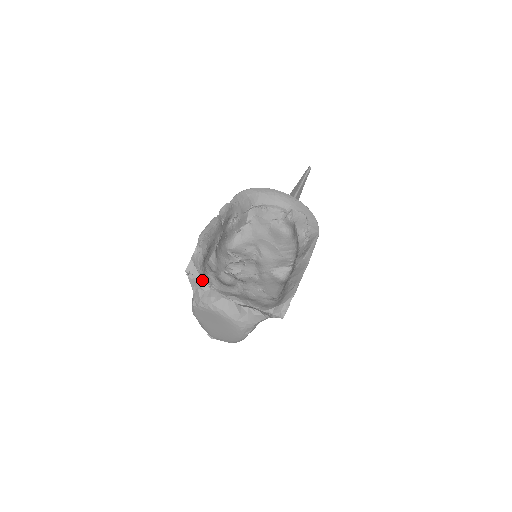
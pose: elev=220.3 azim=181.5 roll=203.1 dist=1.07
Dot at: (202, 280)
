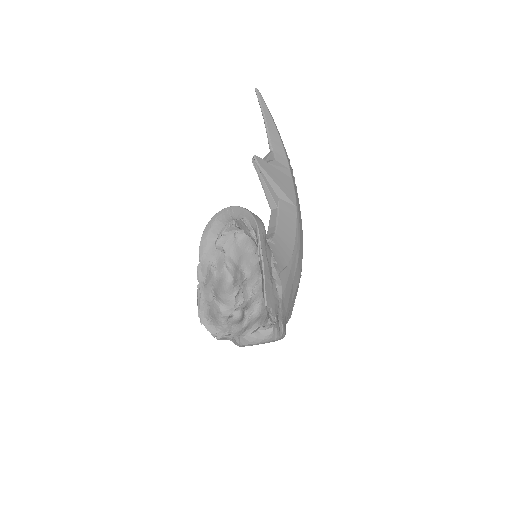
Dot at: (225, 335)
